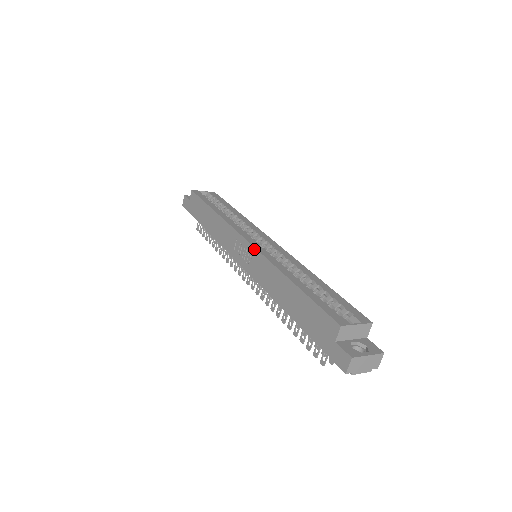
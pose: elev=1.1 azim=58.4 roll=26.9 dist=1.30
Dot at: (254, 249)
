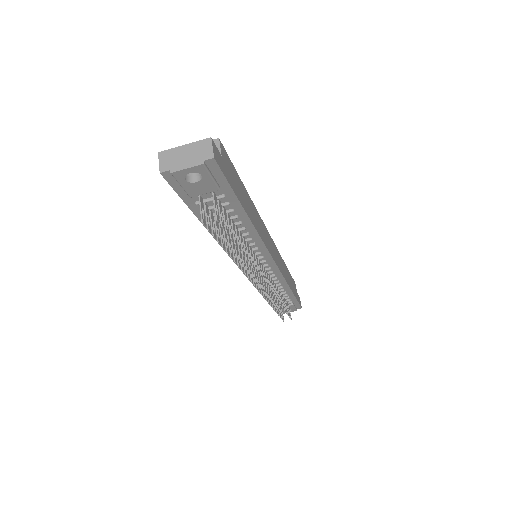
Dot at: occluded
